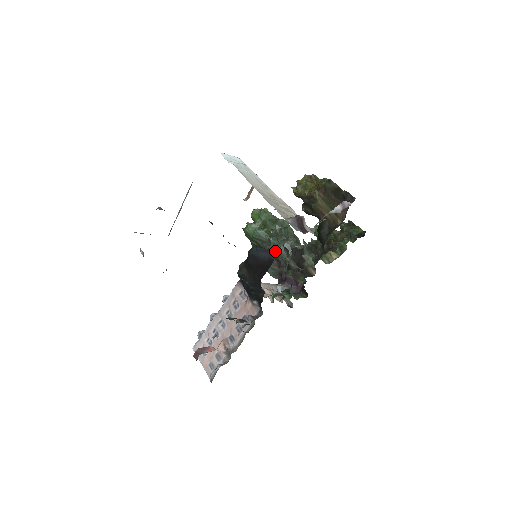
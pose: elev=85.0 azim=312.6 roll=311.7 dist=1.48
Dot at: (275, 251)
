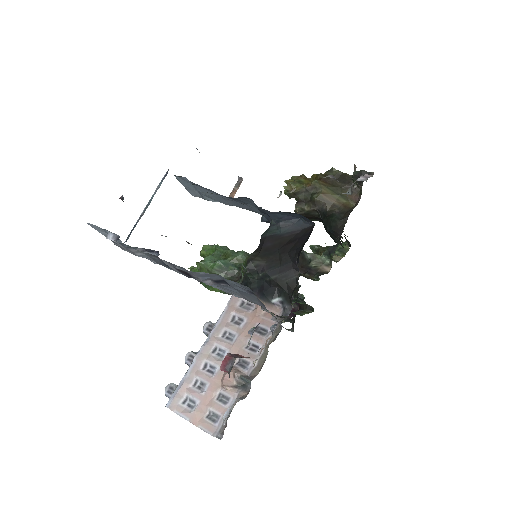
Dot at: occluded
